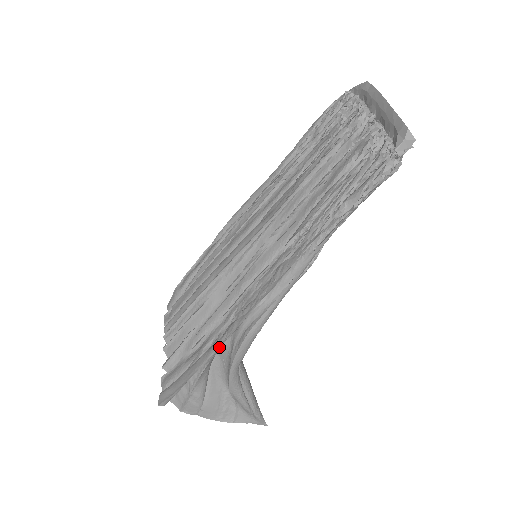
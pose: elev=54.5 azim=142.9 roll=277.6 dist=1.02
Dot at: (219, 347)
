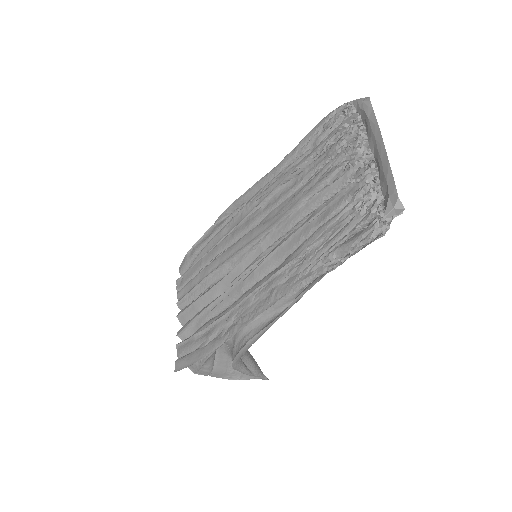
Dot at: (222, 343)
